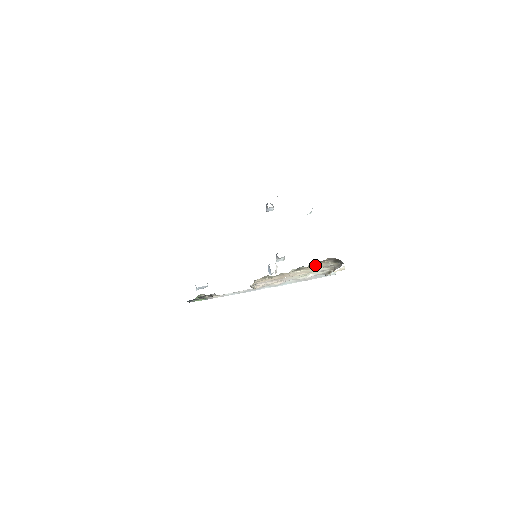
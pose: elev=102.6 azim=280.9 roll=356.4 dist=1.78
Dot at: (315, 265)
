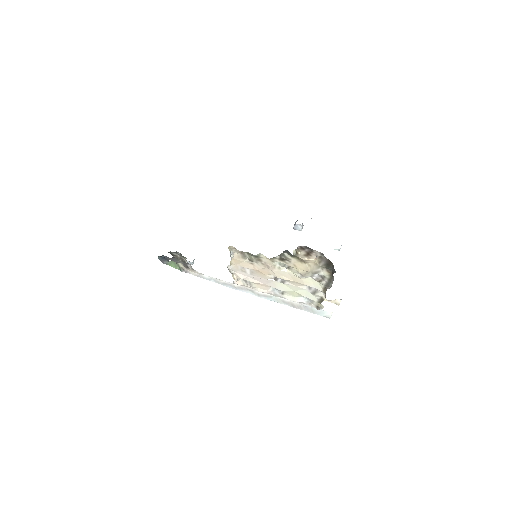
Dot at: (302, 259)
